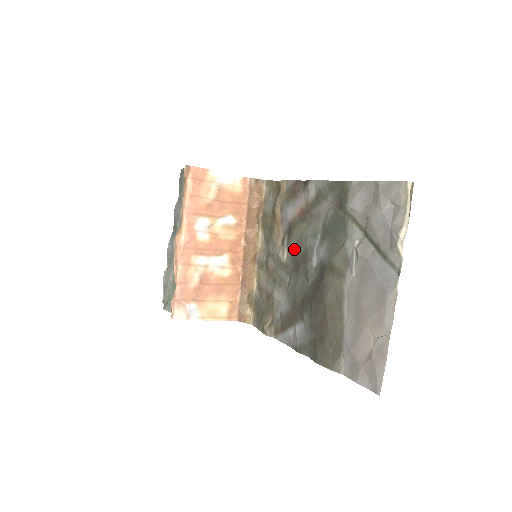
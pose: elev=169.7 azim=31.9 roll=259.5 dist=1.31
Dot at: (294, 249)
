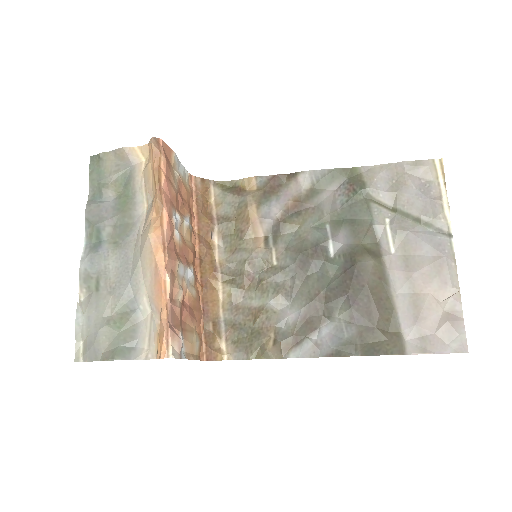
Dot at: (290, 246)
